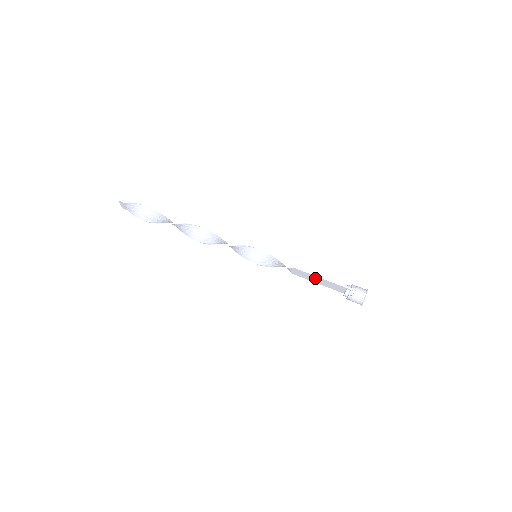
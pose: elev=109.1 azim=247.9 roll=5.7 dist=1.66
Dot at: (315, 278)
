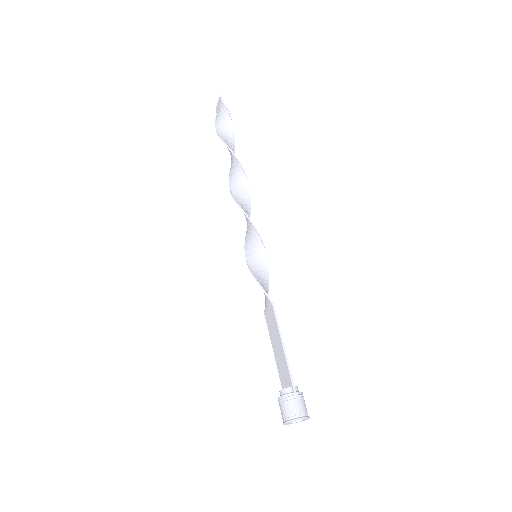
Dot at: (277, 338)
